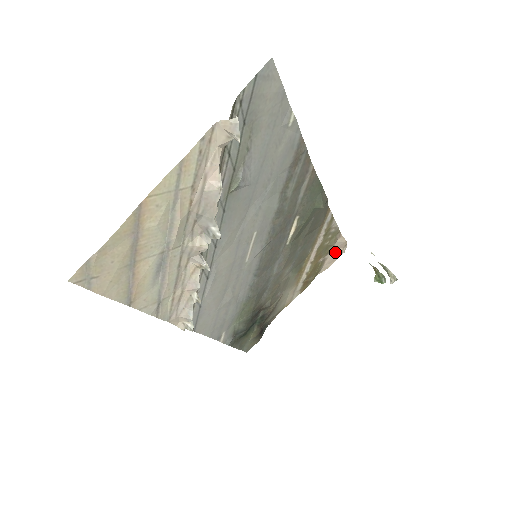
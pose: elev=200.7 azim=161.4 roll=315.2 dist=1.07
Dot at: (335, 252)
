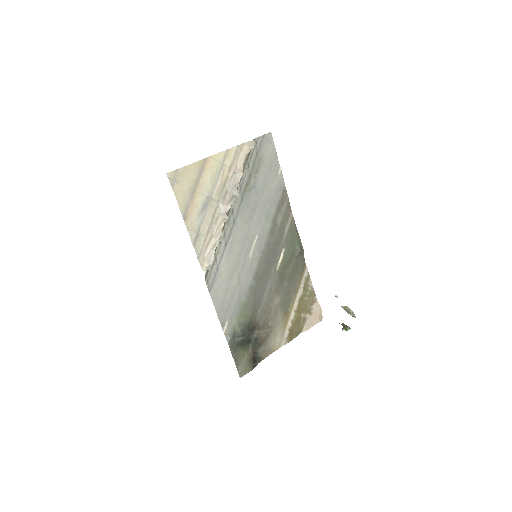
Dot at: (313, 316)
